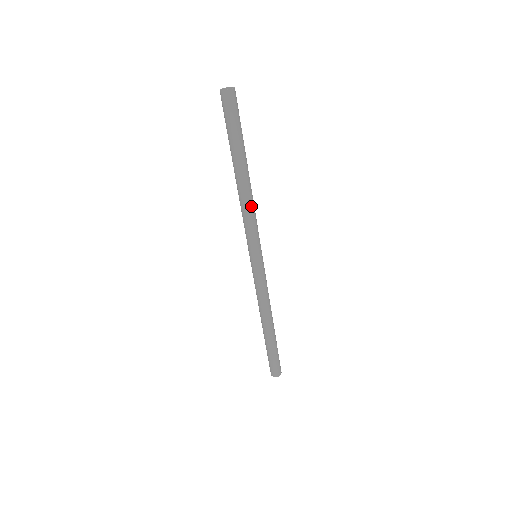
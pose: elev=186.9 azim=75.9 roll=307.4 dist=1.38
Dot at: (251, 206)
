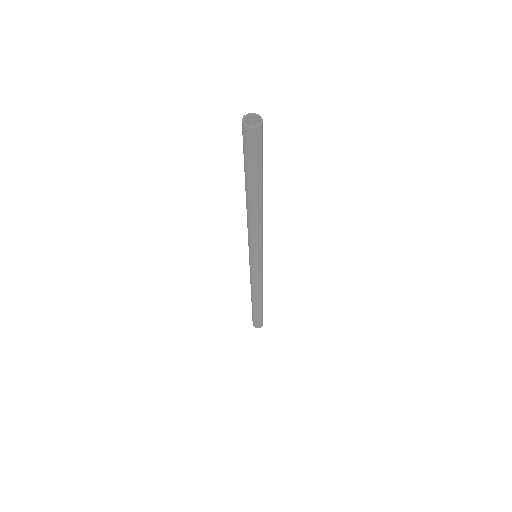
Dot at: (260, 225)
